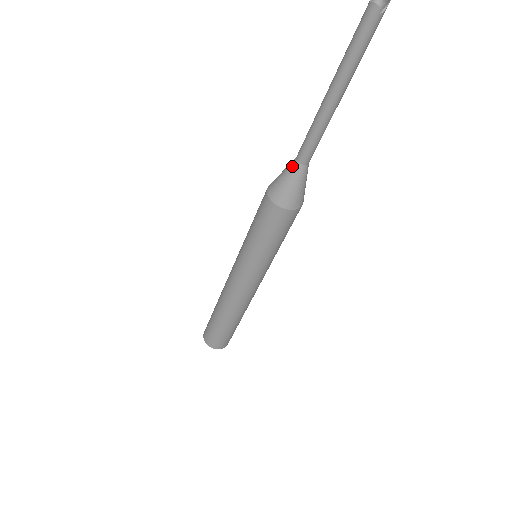
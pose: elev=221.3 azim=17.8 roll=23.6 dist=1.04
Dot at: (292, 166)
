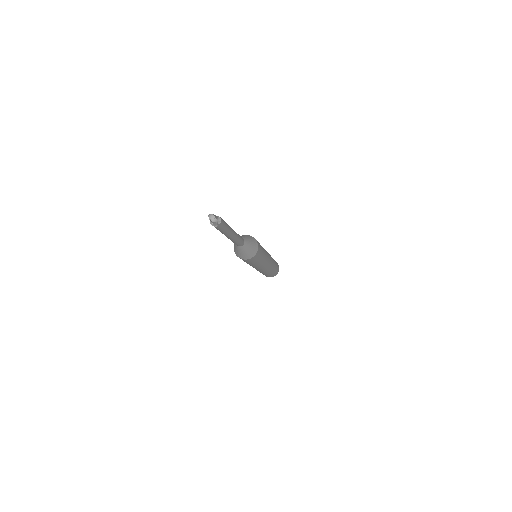
Dot at: occluded
